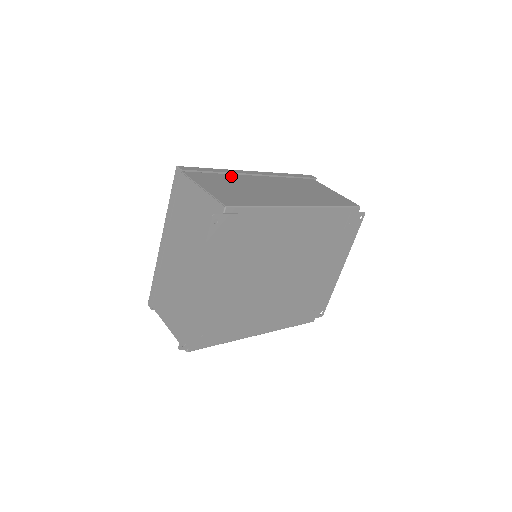
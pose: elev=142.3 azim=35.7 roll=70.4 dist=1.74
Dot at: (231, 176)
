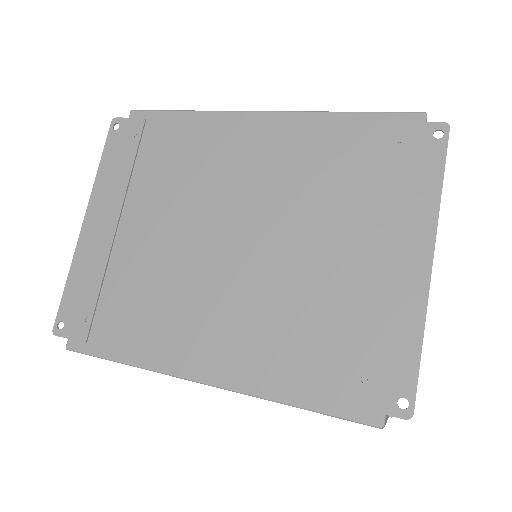
Dot at: occluded
